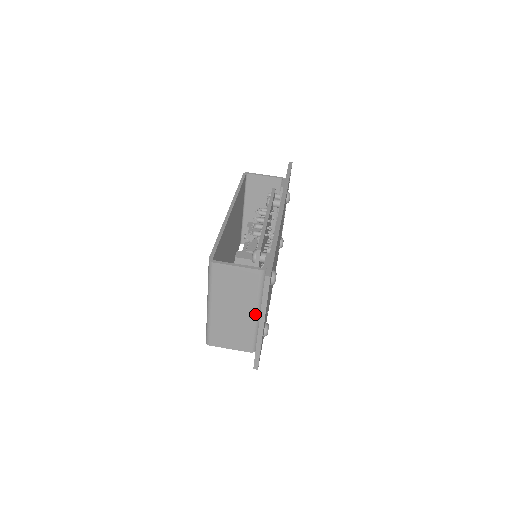
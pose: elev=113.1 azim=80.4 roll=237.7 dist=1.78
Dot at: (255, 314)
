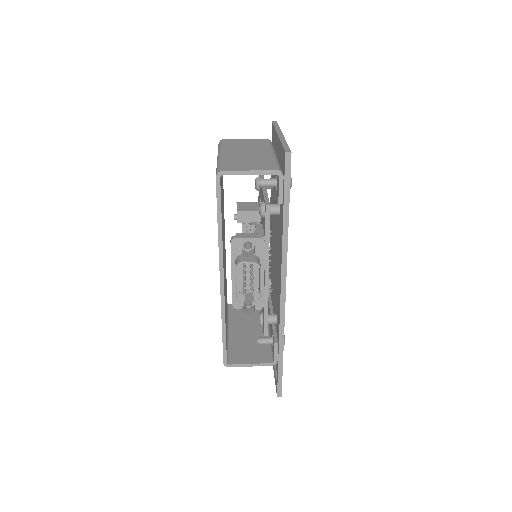
Dot at: (271, 153)
